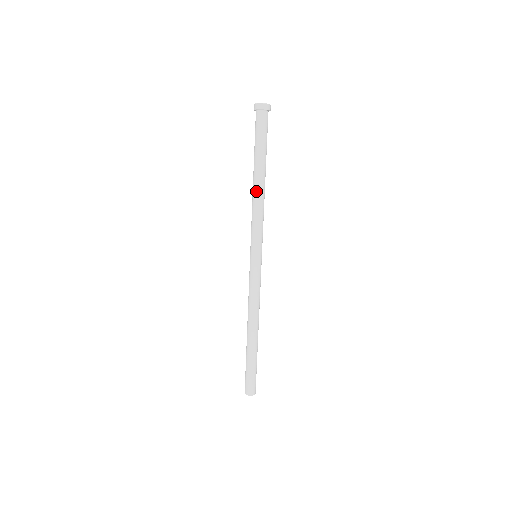
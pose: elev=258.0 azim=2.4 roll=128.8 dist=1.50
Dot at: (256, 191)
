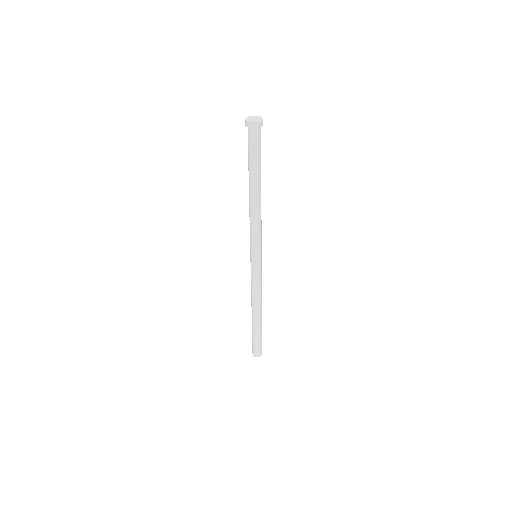
Dot at: (258, 204)
